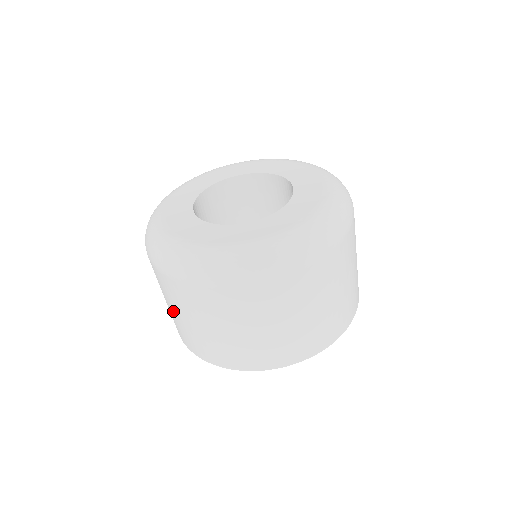
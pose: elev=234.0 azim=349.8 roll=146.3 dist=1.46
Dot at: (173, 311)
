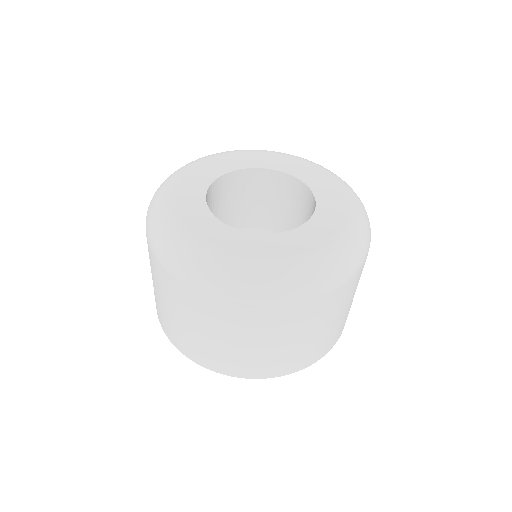
Dot at: occluded
